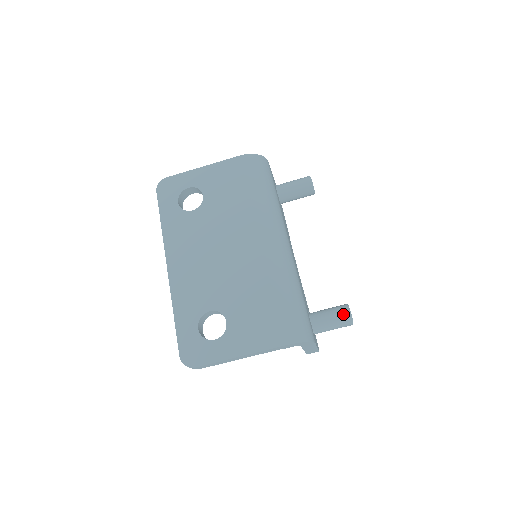
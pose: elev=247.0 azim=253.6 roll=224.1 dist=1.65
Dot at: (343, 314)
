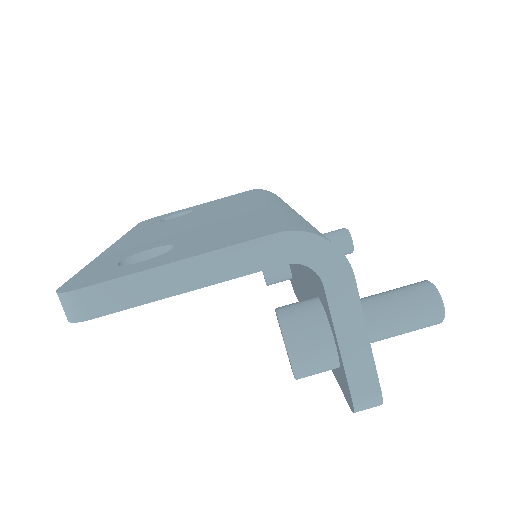
Dot at: (416, 285)
